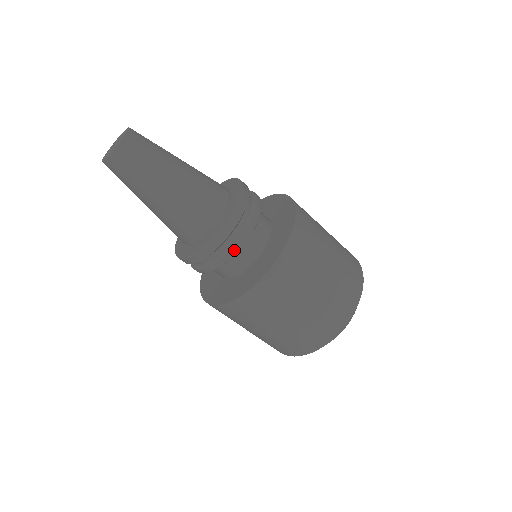
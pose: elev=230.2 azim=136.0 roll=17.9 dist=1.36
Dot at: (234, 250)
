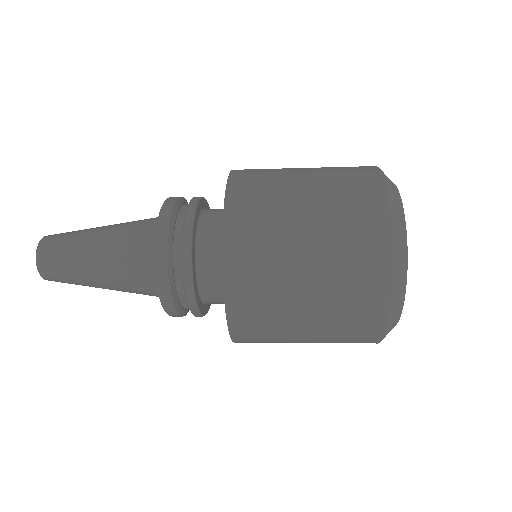
Dot at: (197, 315)
